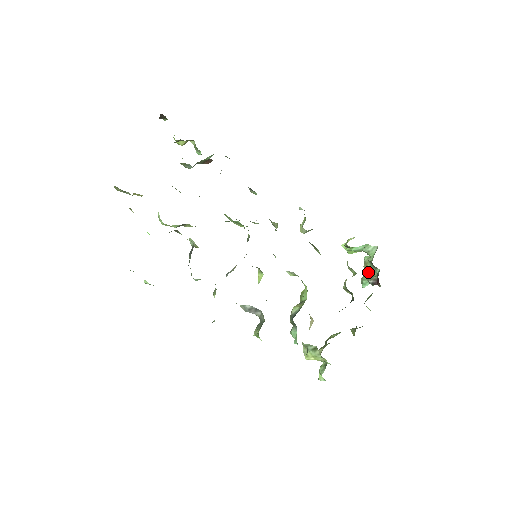
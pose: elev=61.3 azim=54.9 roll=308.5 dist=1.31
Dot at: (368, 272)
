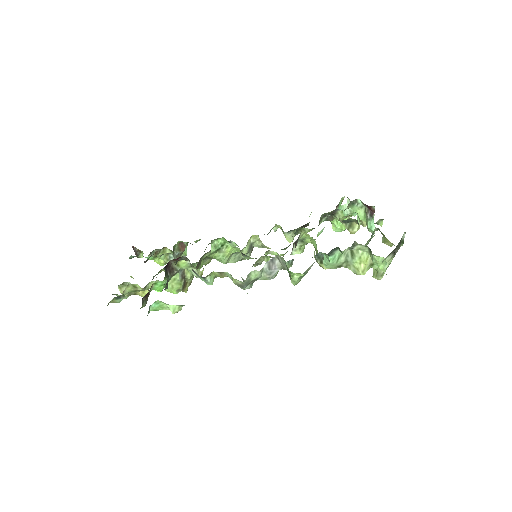
Dot at: (361, 216)
